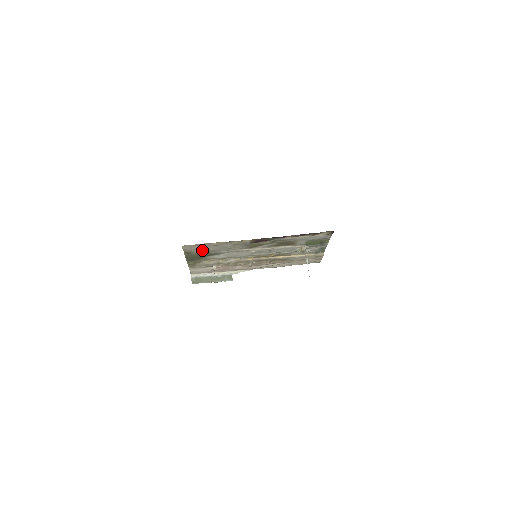
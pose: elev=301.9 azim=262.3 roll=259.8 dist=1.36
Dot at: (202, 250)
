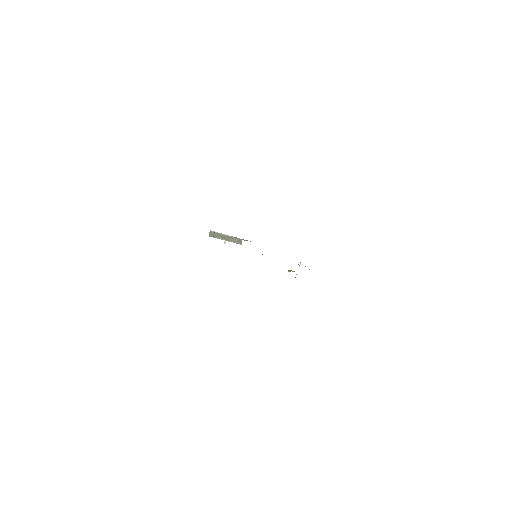
Dot at: occluded
